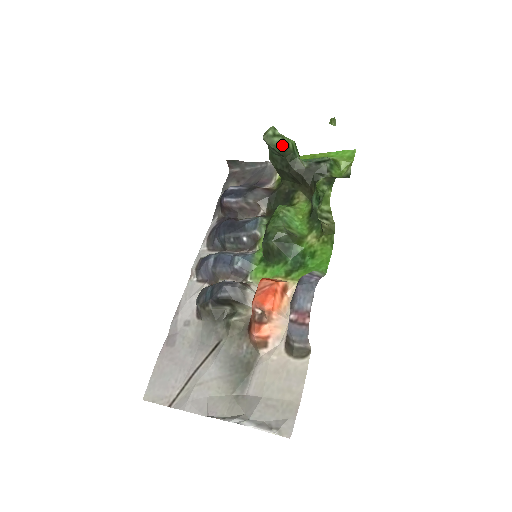
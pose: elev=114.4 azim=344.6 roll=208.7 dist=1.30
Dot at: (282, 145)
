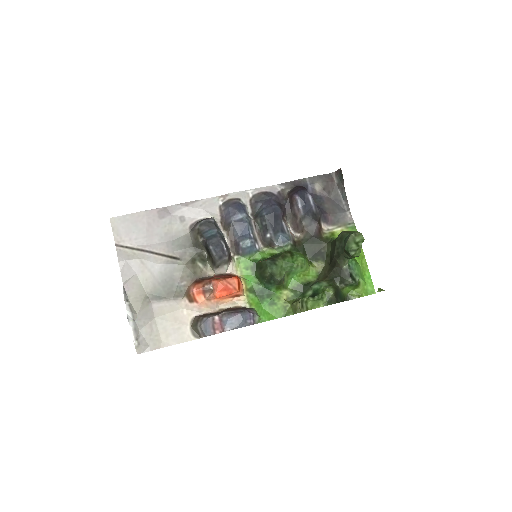
Dot at: (351, 252)
